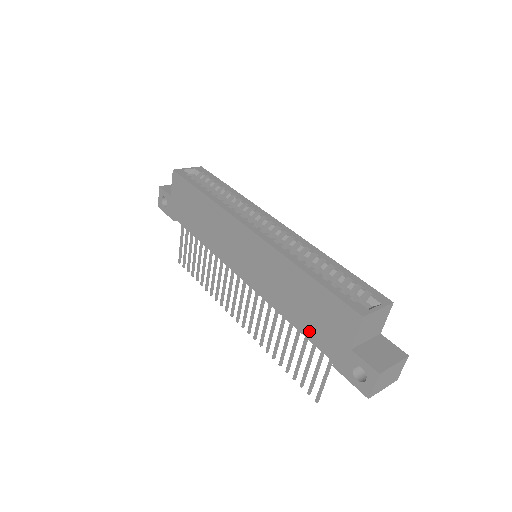
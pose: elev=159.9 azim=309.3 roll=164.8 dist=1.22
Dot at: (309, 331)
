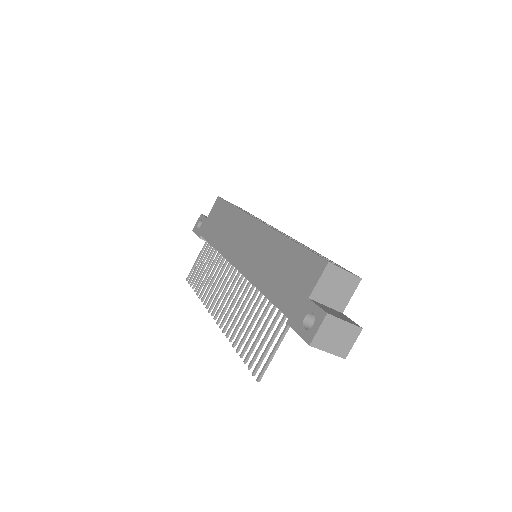
Dot at: (277, 295)
